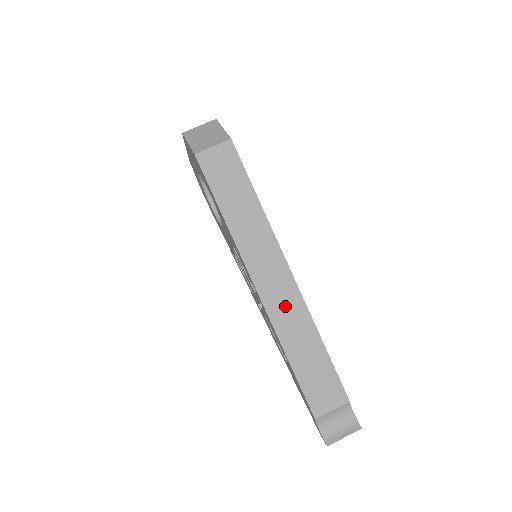
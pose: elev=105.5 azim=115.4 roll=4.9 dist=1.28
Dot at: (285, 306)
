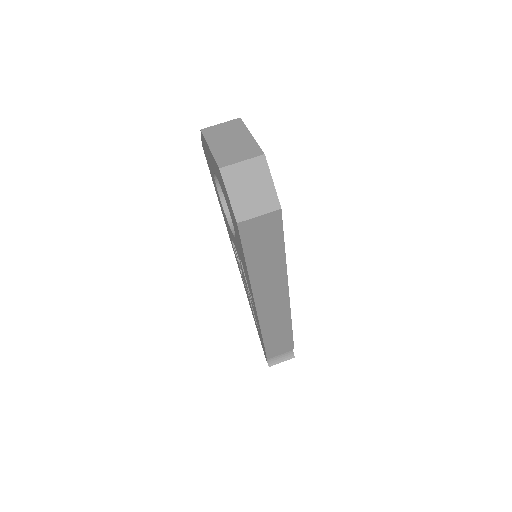
Dot at: (274, 314)
